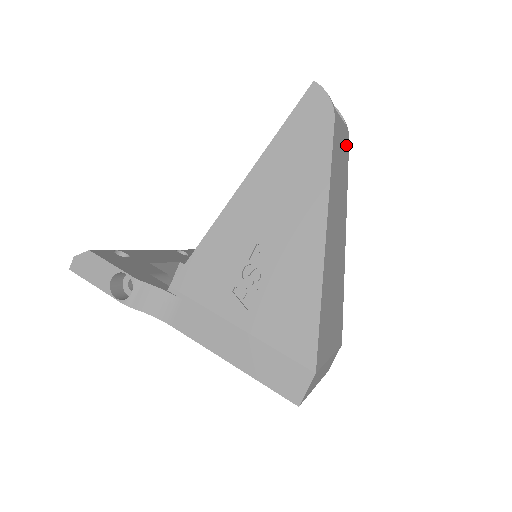
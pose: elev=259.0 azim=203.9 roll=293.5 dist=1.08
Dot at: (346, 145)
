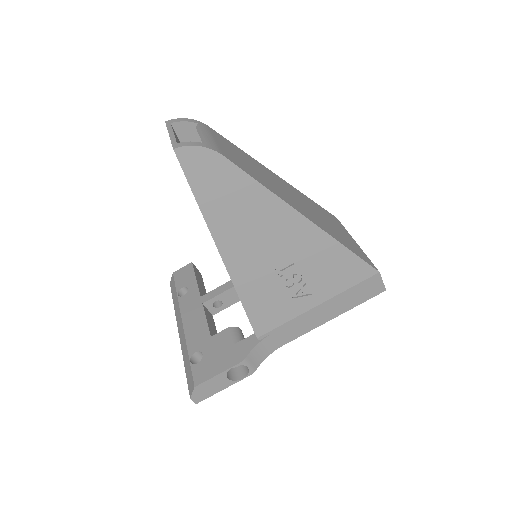
Dot at: (217, 136)
